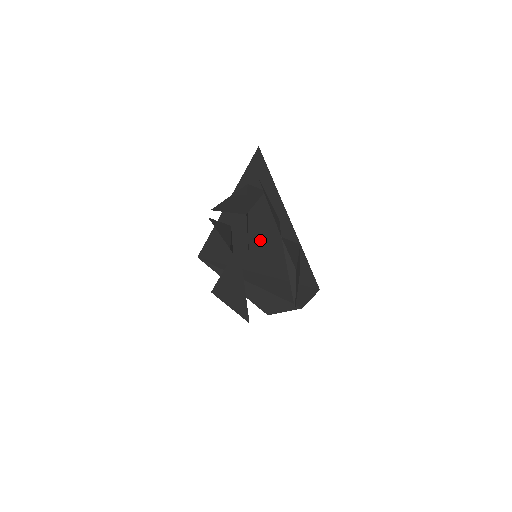
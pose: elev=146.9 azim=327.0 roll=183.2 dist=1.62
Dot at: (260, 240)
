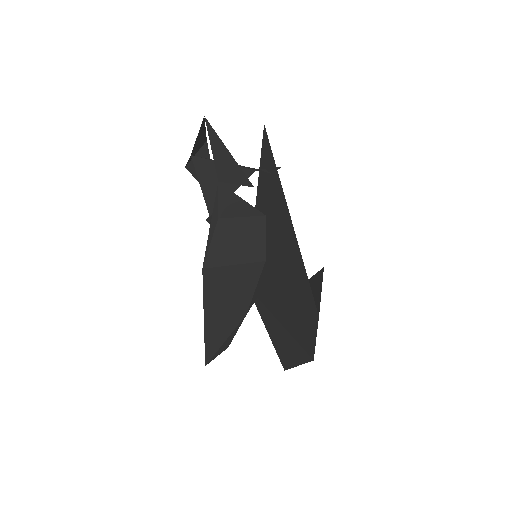
Dot at: (274, 245)
